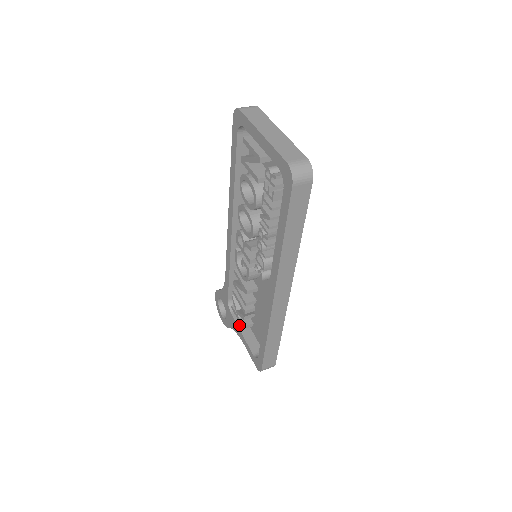
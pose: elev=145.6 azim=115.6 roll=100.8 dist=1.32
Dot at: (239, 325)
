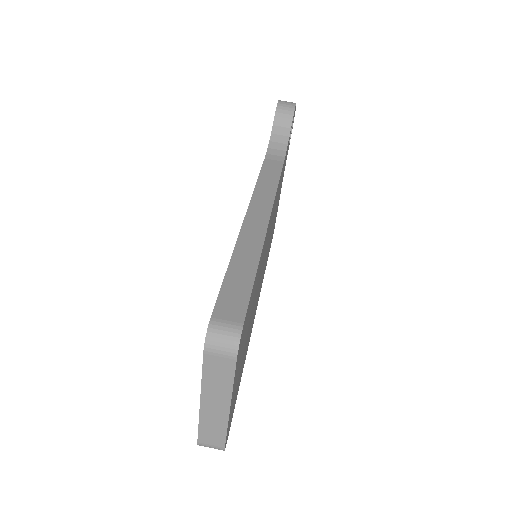
Dot at: occluded
